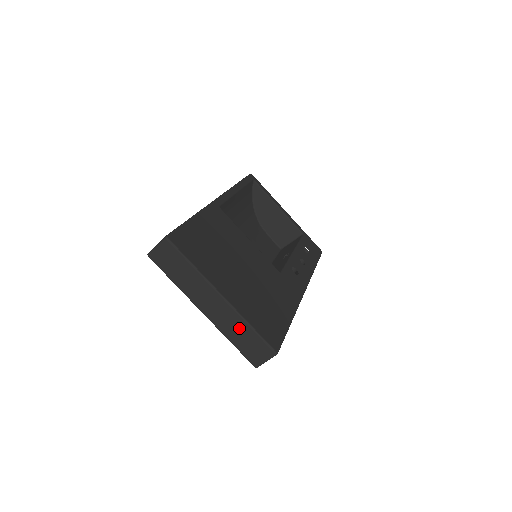
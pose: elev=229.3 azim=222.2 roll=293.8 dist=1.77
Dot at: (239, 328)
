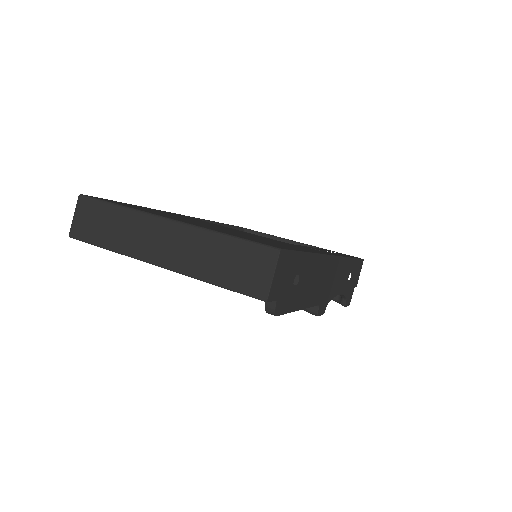
Dot at: (209, 249)
